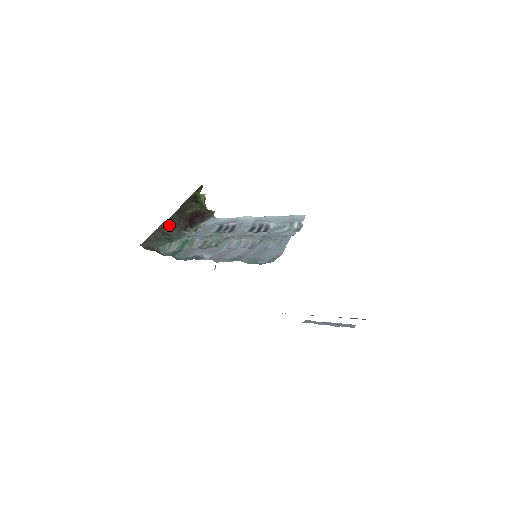
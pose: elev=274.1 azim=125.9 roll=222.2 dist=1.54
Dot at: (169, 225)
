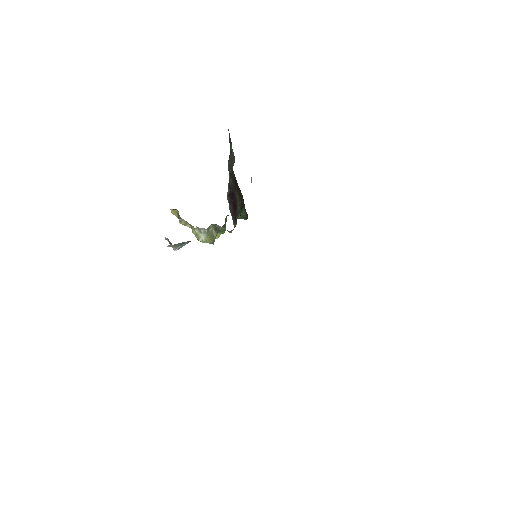
Dot at: (233, 164)
